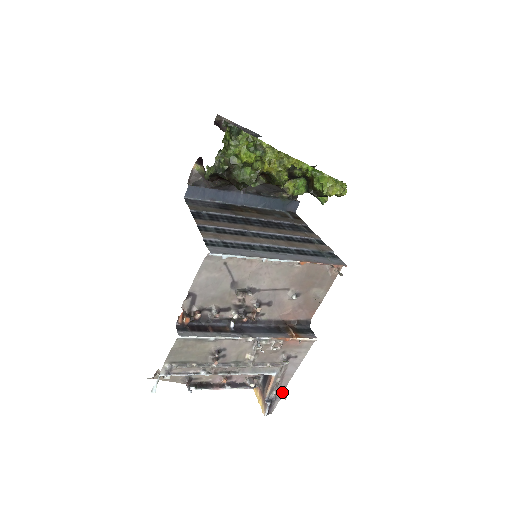
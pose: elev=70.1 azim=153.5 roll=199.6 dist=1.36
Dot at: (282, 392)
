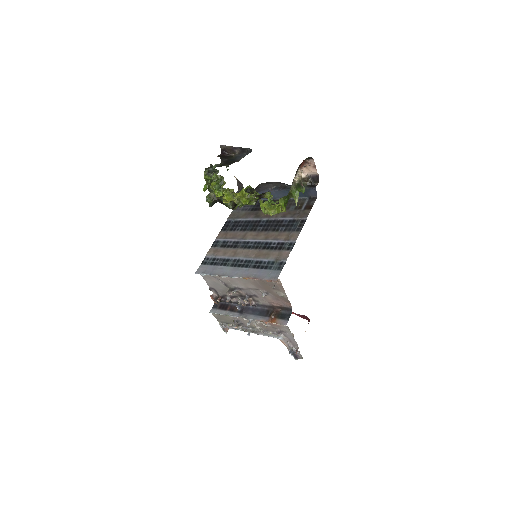
Dot at: (297, 349)
